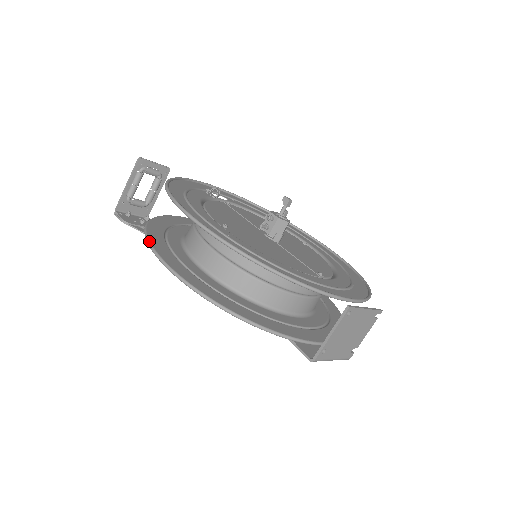
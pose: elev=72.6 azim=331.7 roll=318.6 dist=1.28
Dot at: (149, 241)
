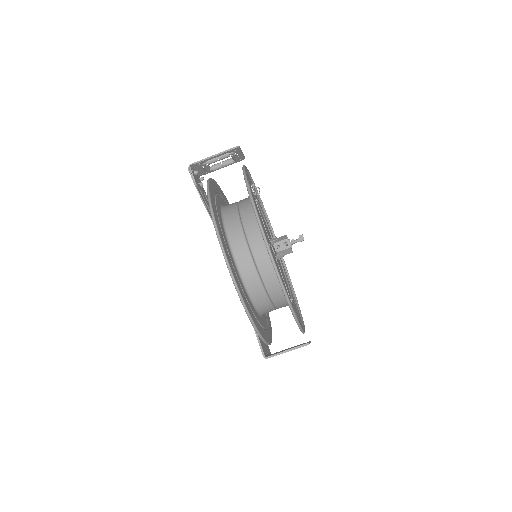
Dot at: (216, 224)
